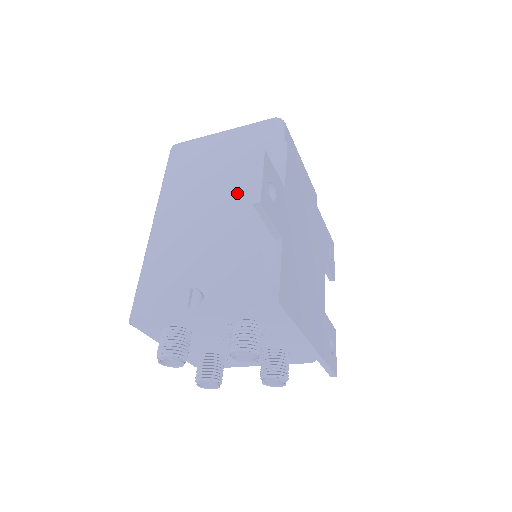
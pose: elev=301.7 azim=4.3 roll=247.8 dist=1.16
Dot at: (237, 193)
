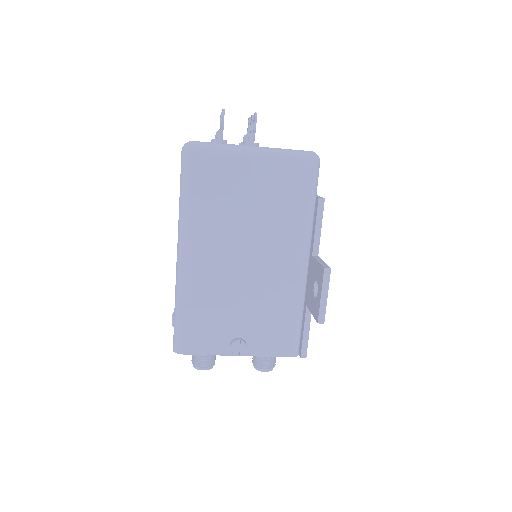
Dot at: (273, 249)
